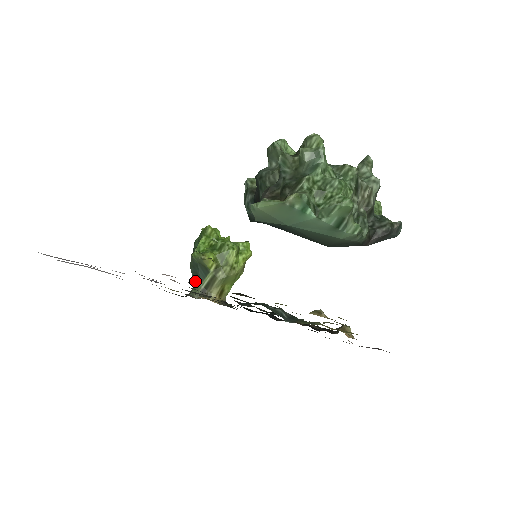
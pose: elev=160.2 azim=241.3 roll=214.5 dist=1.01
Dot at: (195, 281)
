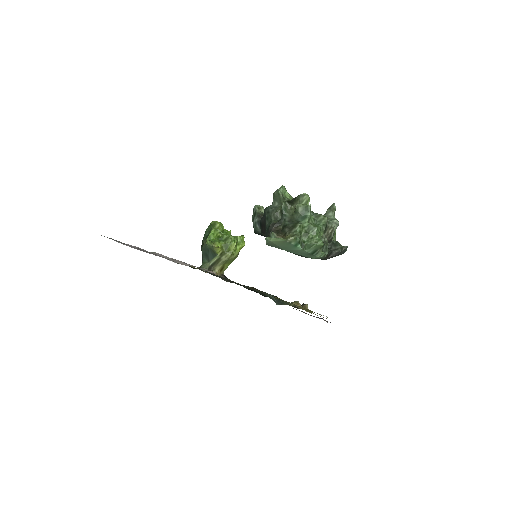
Dot at: (205, 259)
